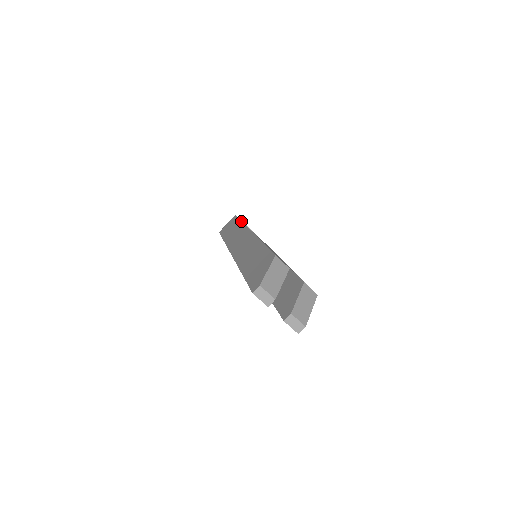
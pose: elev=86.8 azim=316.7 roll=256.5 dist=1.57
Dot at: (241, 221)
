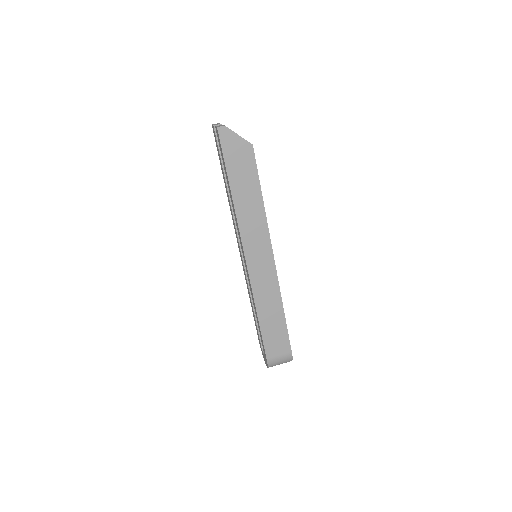
Dot at: occluded
